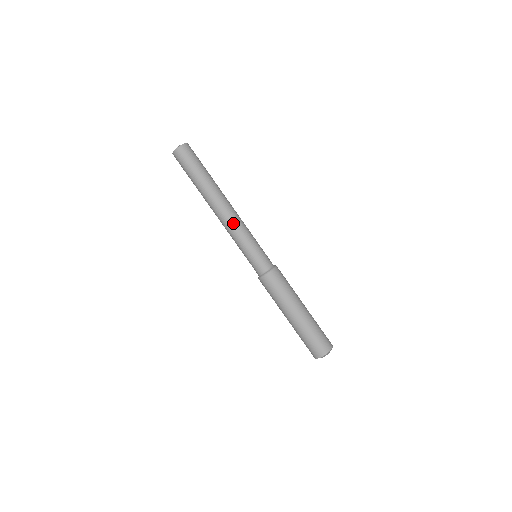
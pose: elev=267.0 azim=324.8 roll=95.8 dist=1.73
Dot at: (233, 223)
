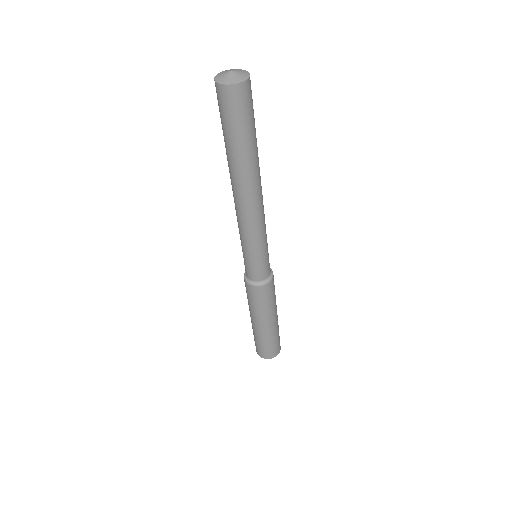
Dot at: (243, 222)
